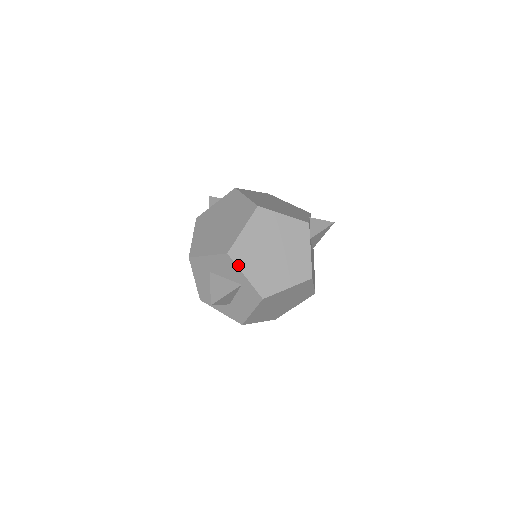
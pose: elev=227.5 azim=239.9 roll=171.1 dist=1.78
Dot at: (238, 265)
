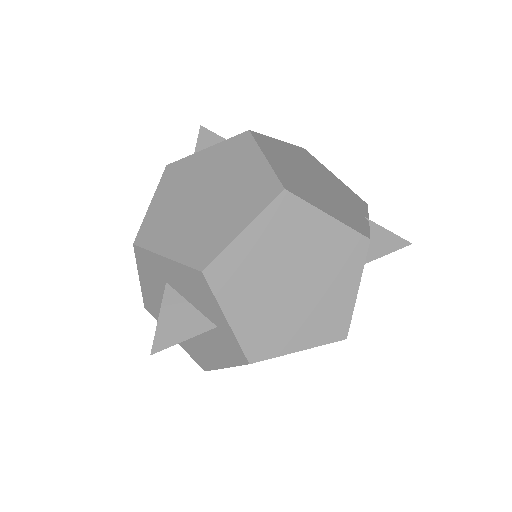
Dot at: (218, 297)
